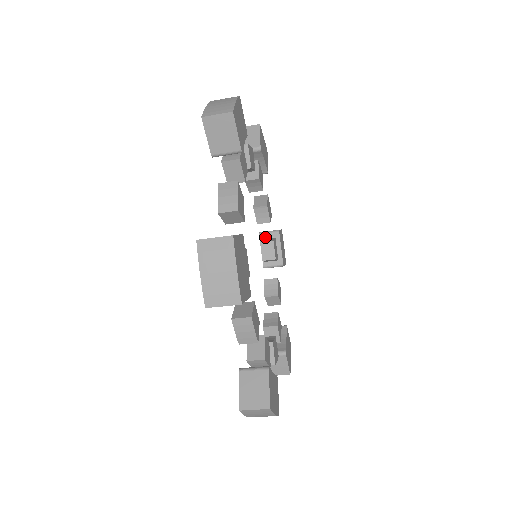
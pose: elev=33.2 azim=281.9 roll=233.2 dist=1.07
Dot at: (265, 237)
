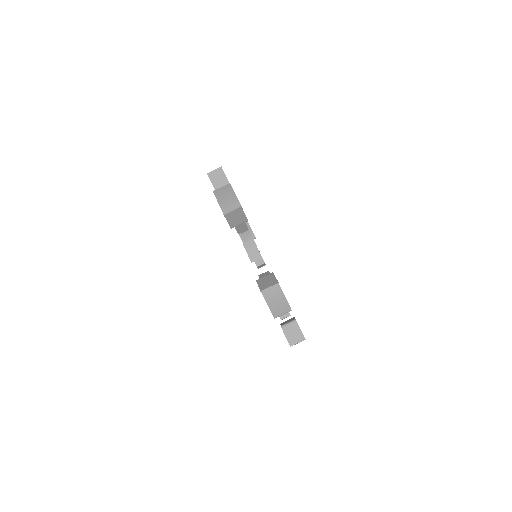
Dot at: occluded
